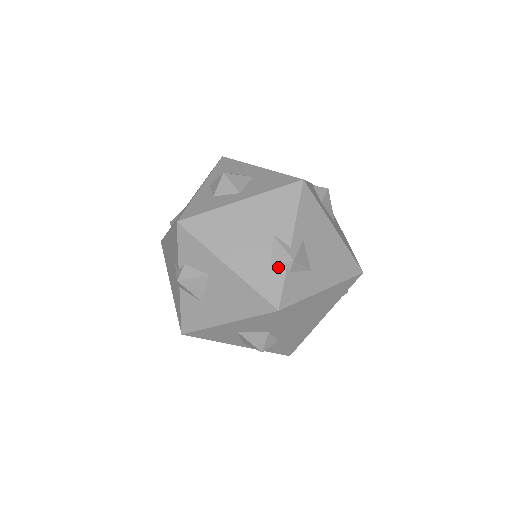
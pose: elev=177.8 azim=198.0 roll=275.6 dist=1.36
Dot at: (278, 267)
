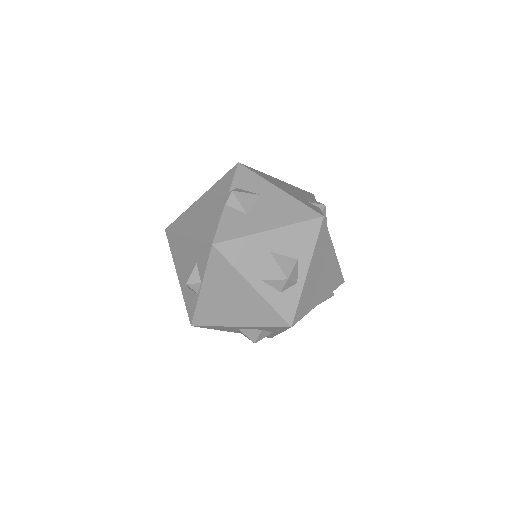
Dot at: (314, 205)
